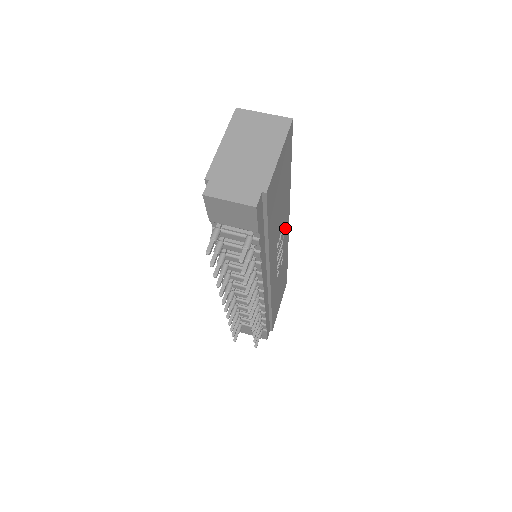
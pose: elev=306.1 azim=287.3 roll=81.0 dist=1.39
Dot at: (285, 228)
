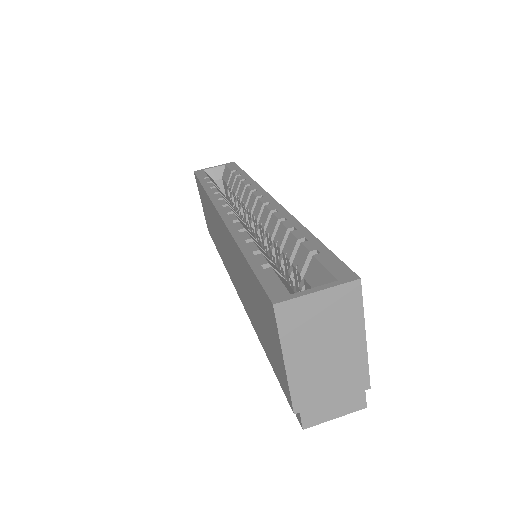
Dot at: occluded
